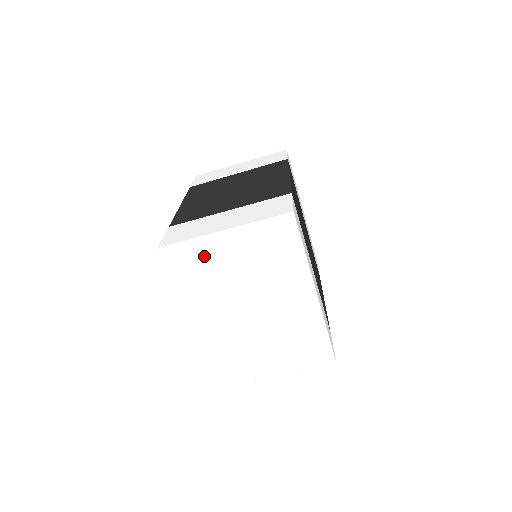
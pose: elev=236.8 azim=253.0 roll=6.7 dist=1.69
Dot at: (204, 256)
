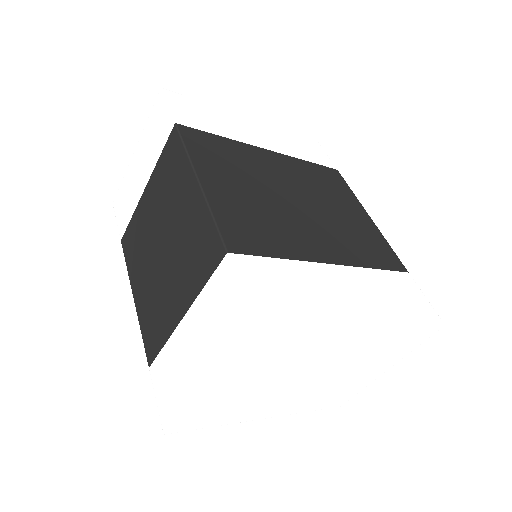
Dot at: (213, 405)
